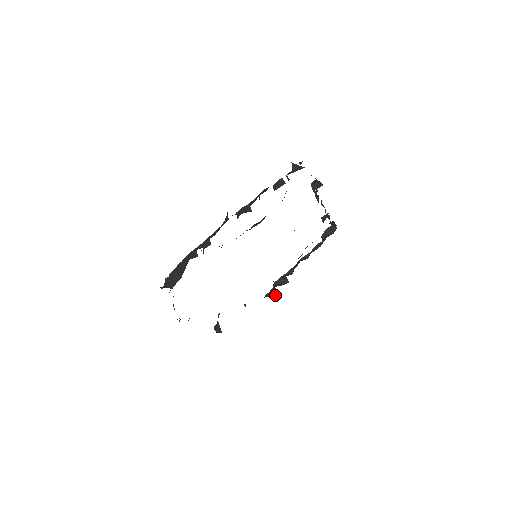
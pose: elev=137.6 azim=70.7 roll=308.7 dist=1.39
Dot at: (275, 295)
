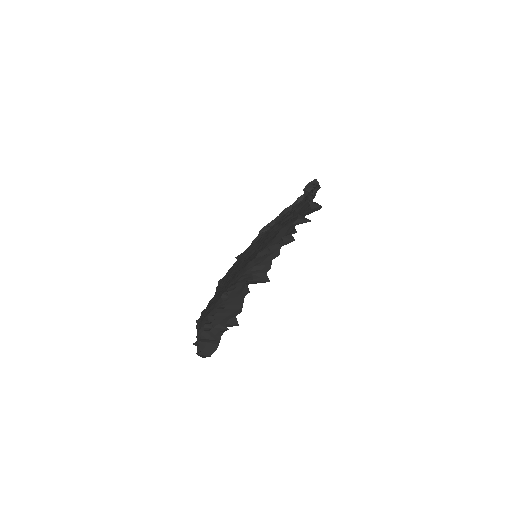
Dot at: occluded
